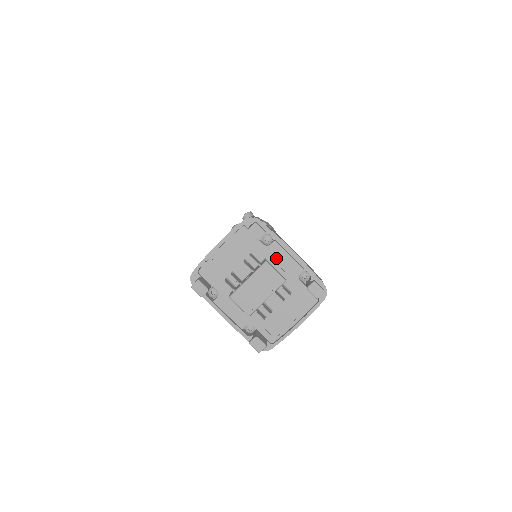
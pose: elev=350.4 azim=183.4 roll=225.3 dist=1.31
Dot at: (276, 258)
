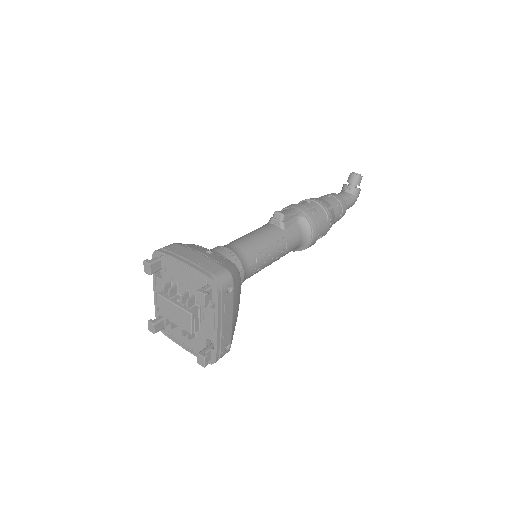
Dot at: (206, 316)
